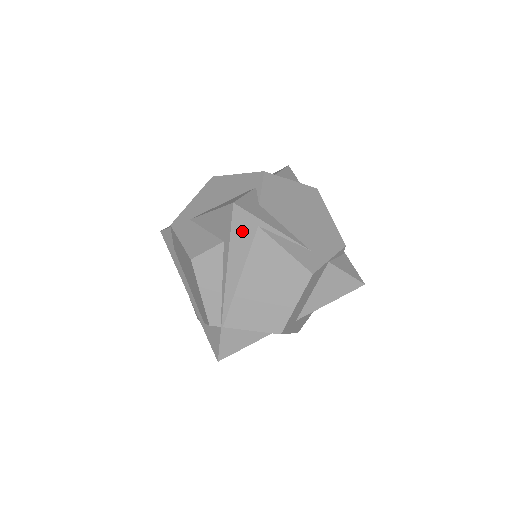
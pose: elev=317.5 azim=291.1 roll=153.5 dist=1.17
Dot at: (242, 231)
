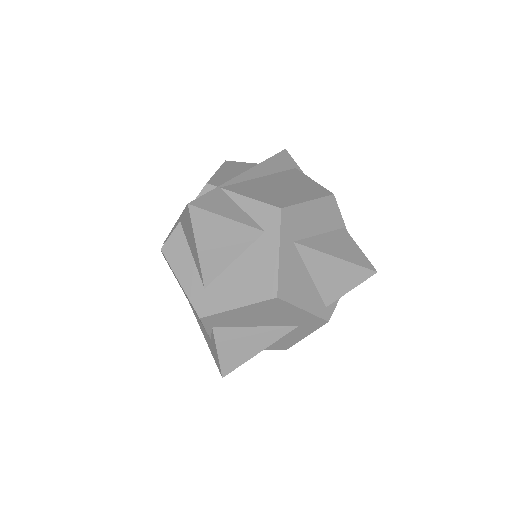
Dot at: (282, 161)
